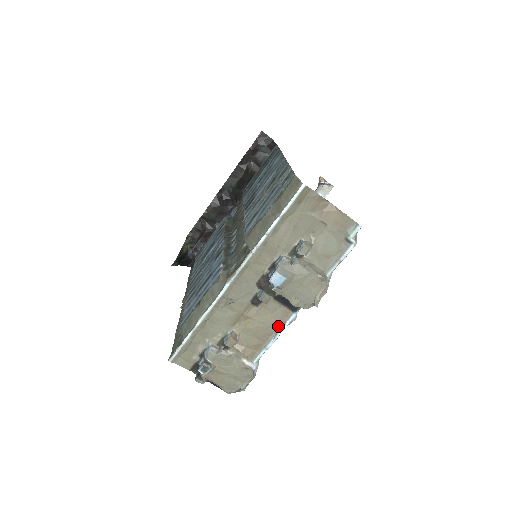
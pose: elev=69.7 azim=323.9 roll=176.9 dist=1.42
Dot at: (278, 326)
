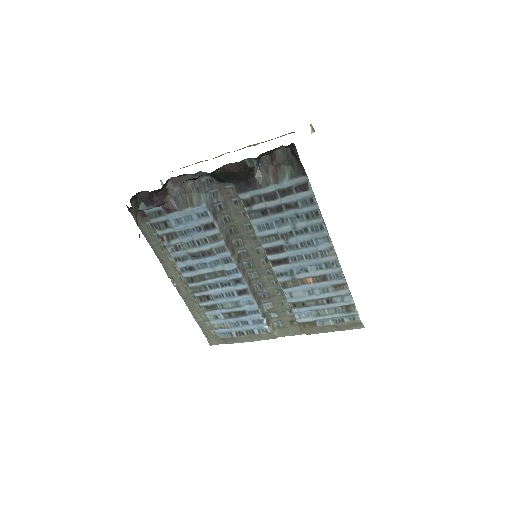
Dot at: occluded
